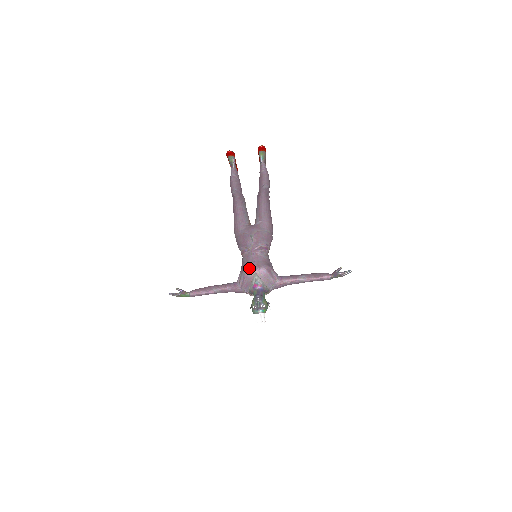
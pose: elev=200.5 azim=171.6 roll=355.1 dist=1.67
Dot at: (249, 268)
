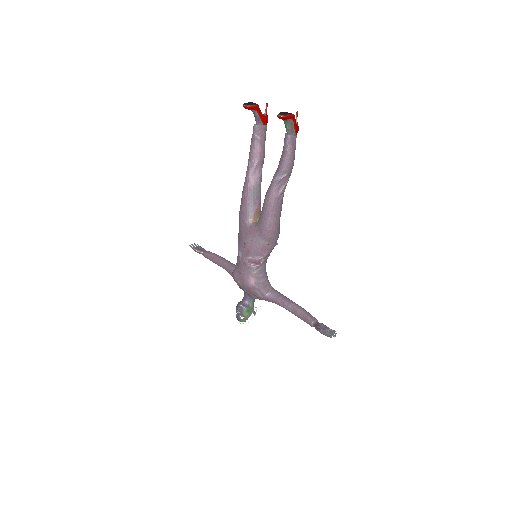
Dot at: (235, 277)
